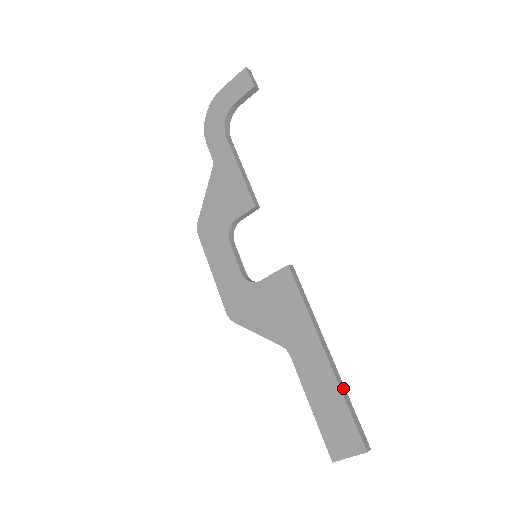
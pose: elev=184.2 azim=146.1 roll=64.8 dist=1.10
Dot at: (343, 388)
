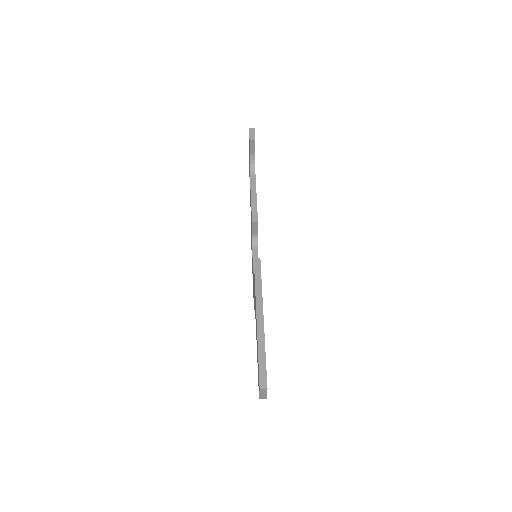
Dot at: (262, 344)
